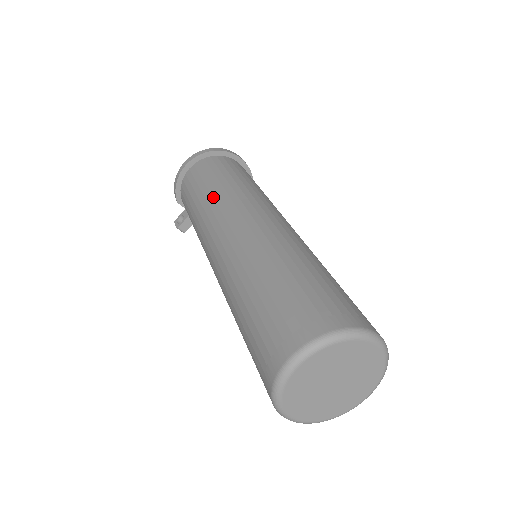
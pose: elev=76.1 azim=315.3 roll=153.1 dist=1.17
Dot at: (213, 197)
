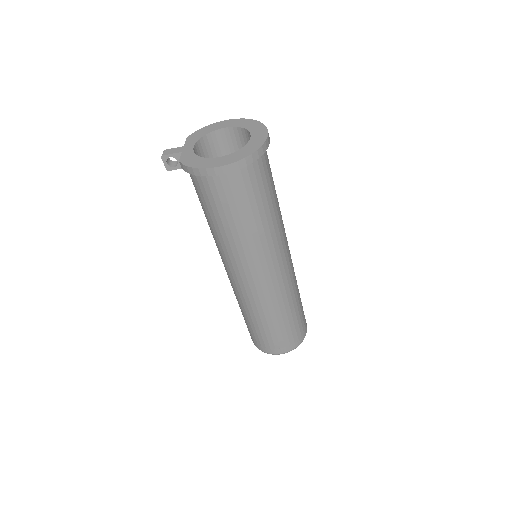
Dot at: (248, 241)
